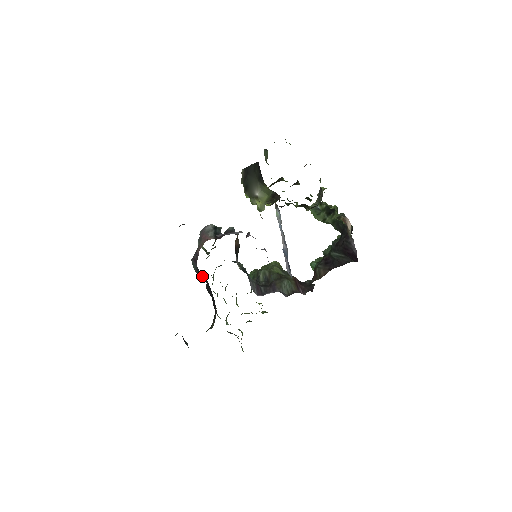
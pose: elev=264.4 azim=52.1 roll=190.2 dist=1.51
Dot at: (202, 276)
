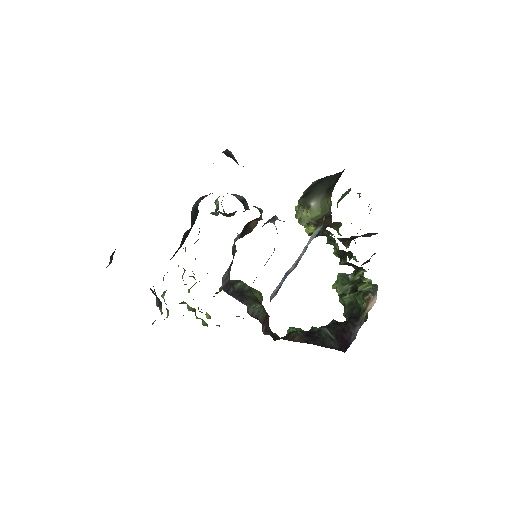
Dot at: (194, 217)
